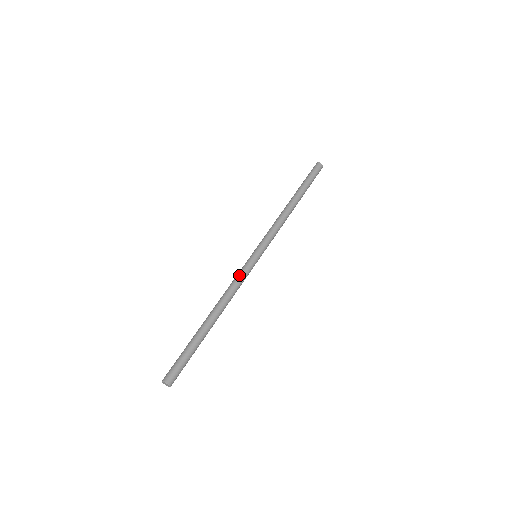
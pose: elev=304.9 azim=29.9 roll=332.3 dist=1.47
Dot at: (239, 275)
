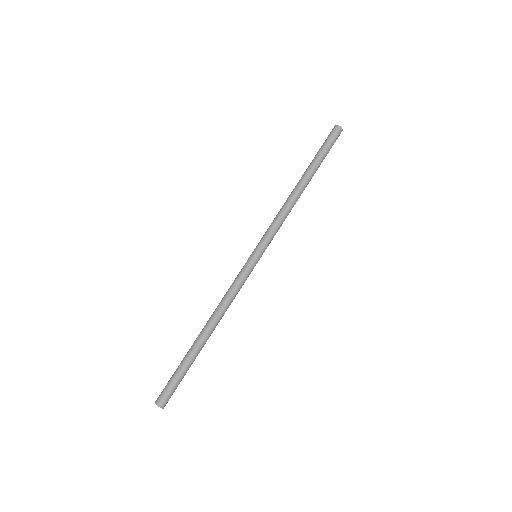
Dot at: (238, 284)
